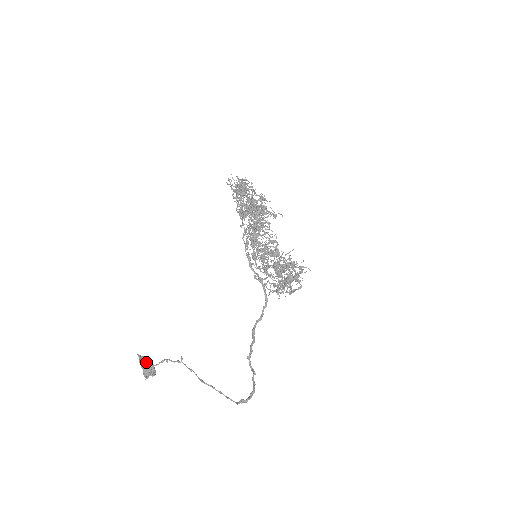
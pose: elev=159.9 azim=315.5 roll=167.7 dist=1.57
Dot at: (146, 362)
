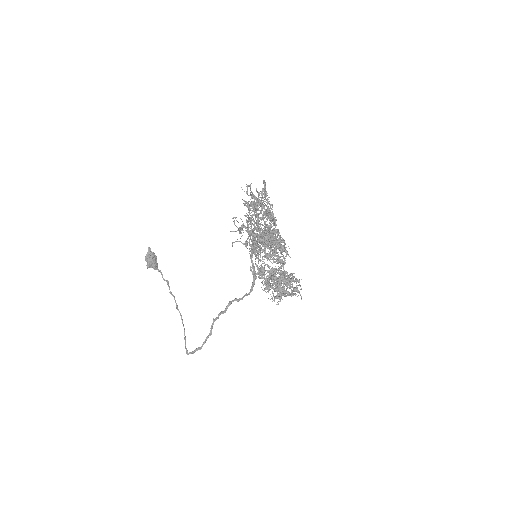
Dot at: (149, 261)
